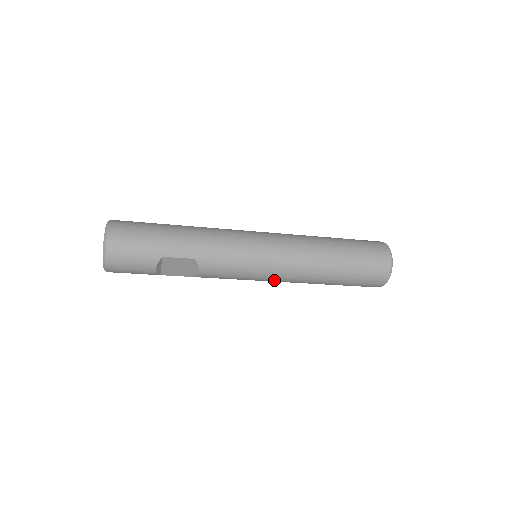
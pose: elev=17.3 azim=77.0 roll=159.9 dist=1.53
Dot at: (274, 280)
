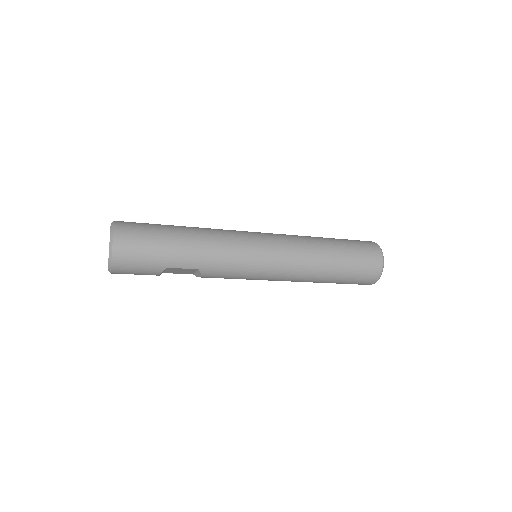
Dot at: (270, 280)
